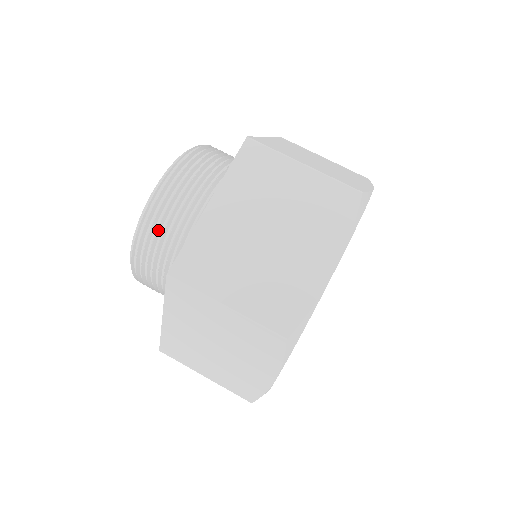
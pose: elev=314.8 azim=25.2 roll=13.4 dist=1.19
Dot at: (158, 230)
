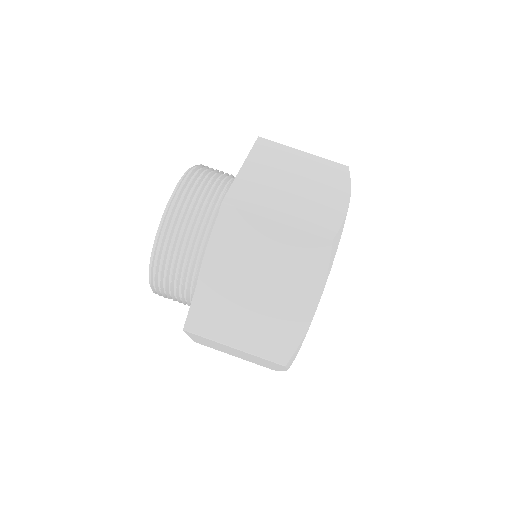
Dot at: (167, 275)
